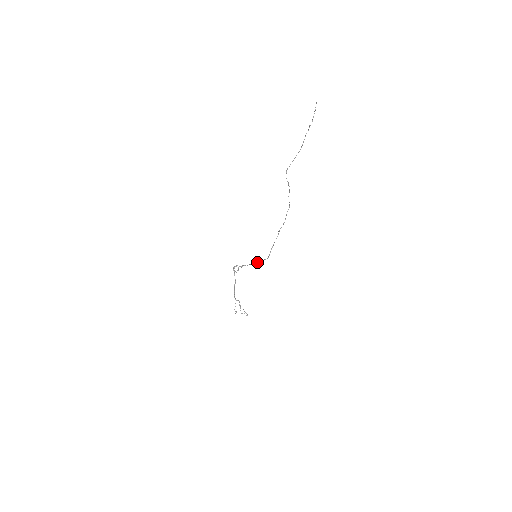
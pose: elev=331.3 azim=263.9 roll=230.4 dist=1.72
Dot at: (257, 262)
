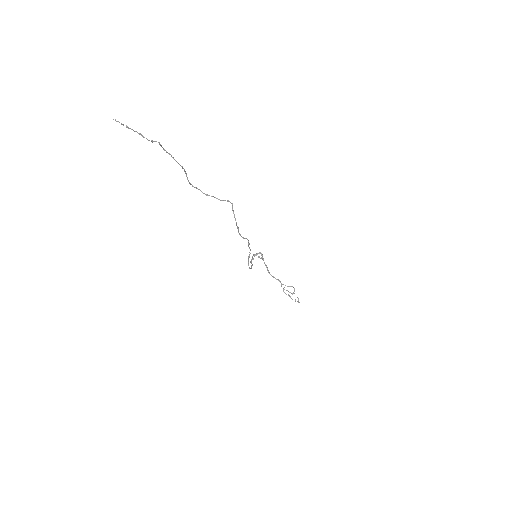
Dot at: (251, 265)
